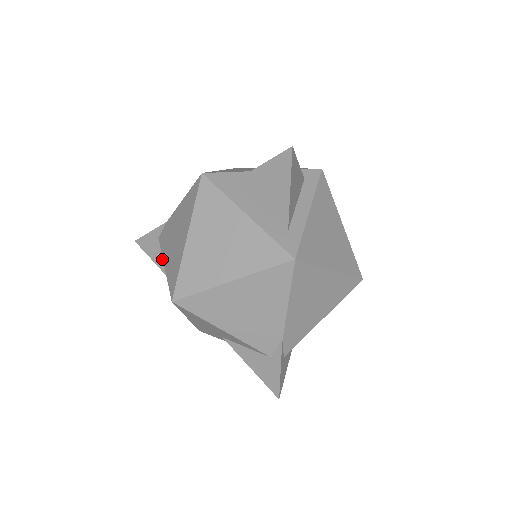
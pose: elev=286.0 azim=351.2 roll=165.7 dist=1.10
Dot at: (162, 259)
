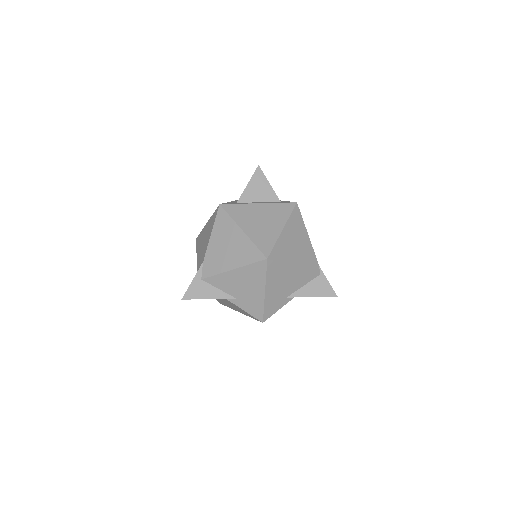
Dot at: occluded
